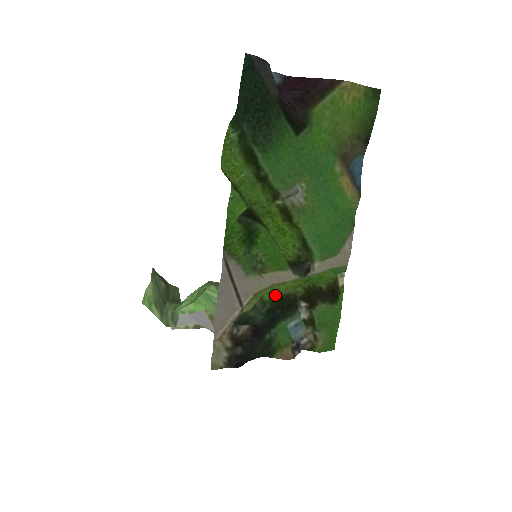
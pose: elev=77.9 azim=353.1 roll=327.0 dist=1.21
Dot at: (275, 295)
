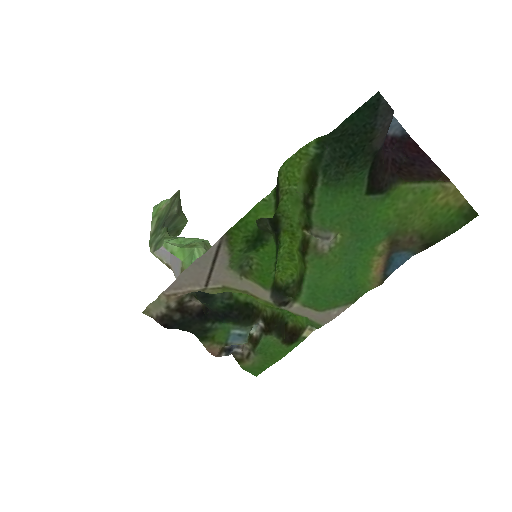
Dot at: (244, 298)
